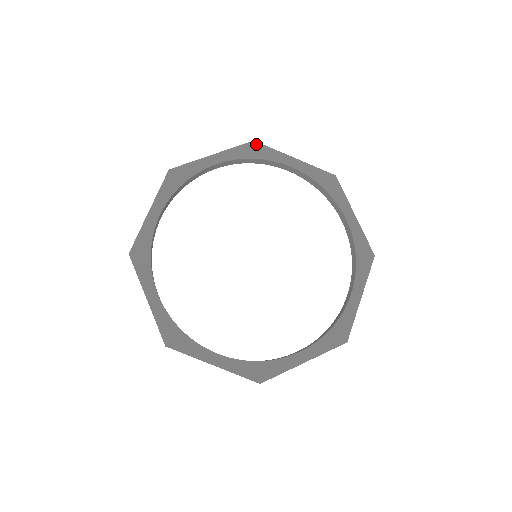
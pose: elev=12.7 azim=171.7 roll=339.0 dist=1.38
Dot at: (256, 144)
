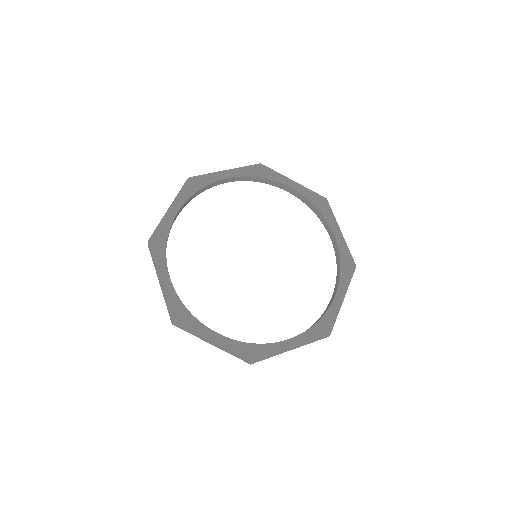
Dot at: (326, 201)
